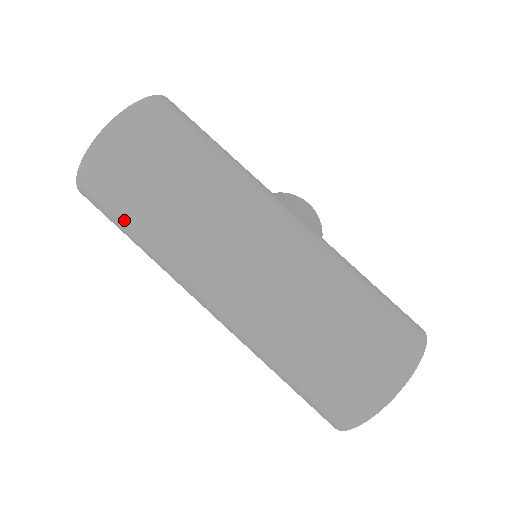
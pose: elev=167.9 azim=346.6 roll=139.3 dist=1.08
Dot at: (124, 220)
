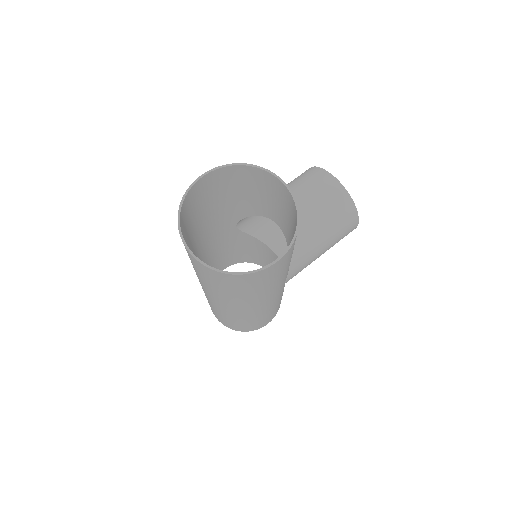
Dot at: occluded
